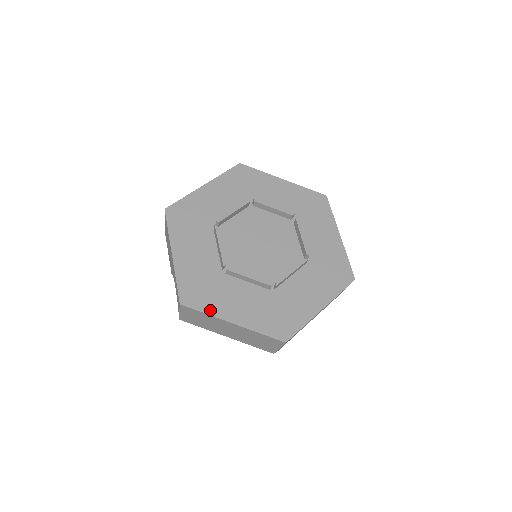
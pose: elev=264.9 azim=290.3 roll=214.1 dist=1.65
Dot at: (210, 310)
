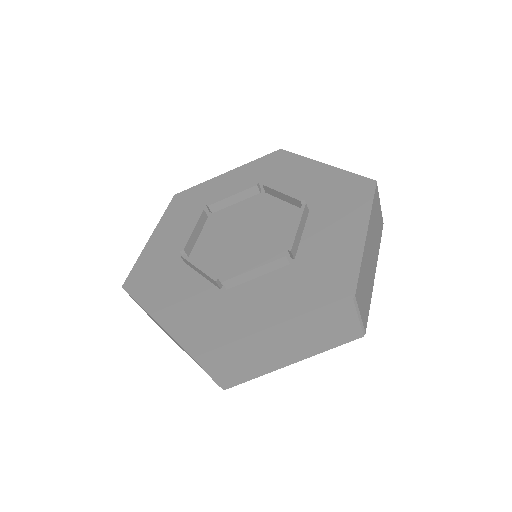
Dot at: (235, 338)
